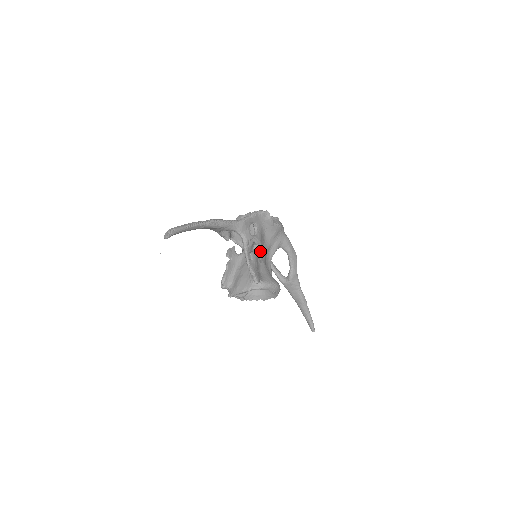
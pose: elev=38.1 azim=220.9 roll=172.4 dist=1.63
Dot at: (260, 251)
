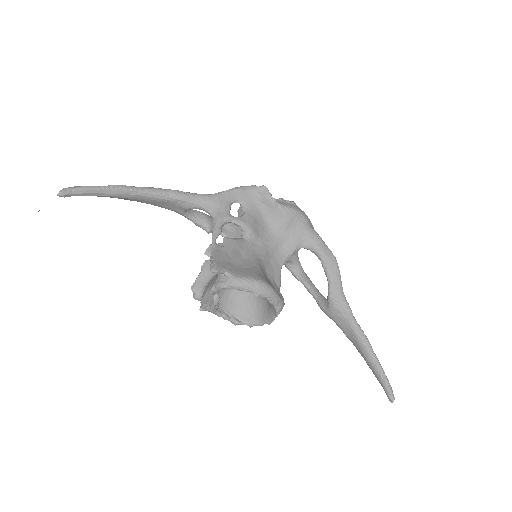
Dot at: (253, 243)
